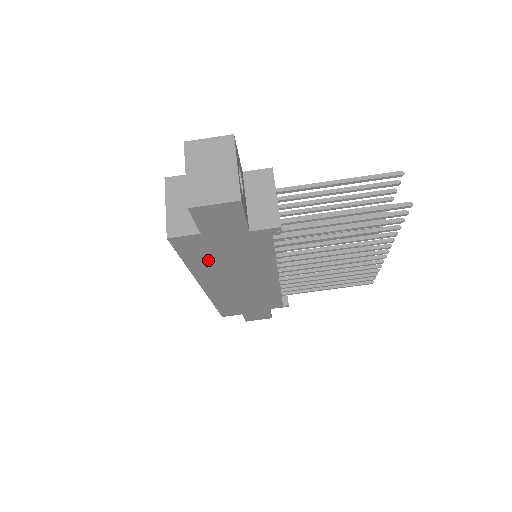
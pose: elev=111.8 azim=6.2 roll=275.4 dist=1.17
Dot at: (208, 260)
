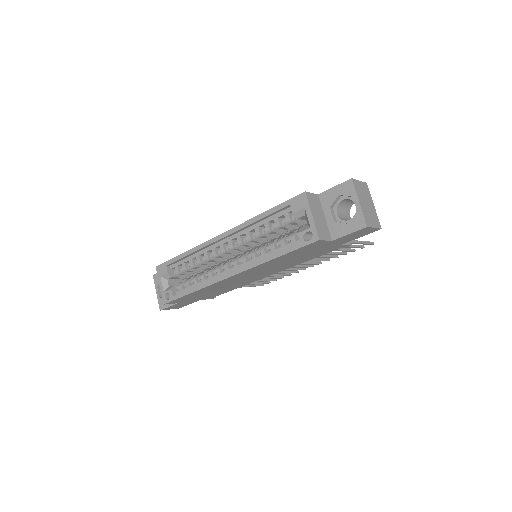
Dot at: (288, 257)
